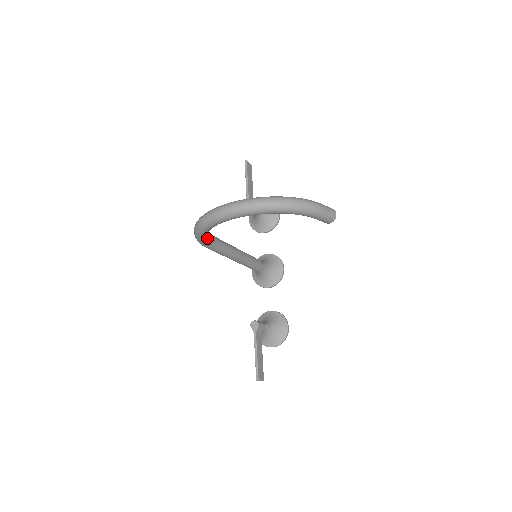
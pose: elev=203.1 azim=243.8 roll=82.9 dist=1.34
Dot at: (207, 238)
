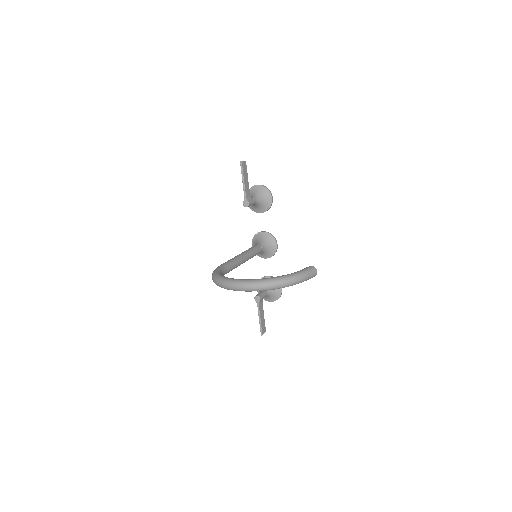
Dot at: occluded
